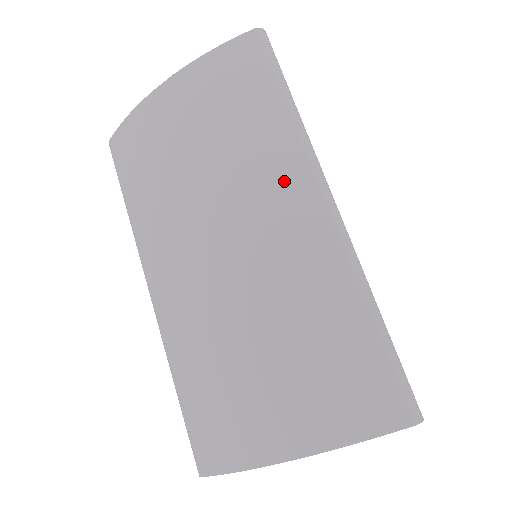
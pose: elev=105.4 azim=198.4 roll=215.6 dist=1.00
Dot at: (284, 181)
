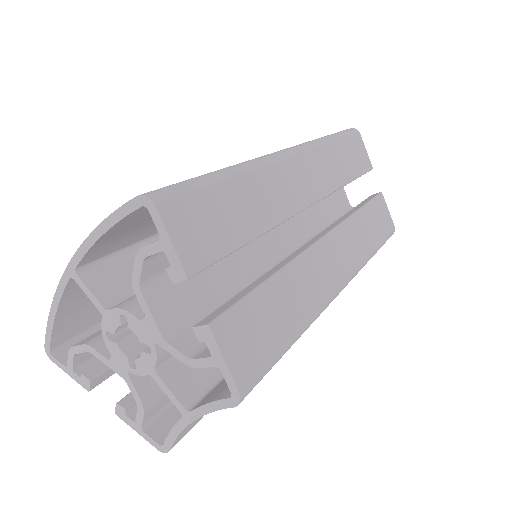
Dot at: occluded
